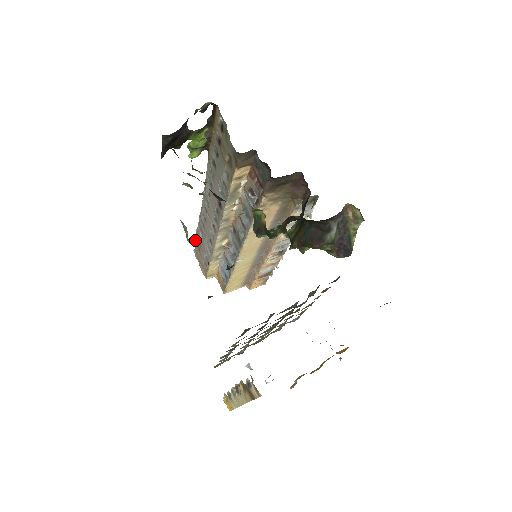
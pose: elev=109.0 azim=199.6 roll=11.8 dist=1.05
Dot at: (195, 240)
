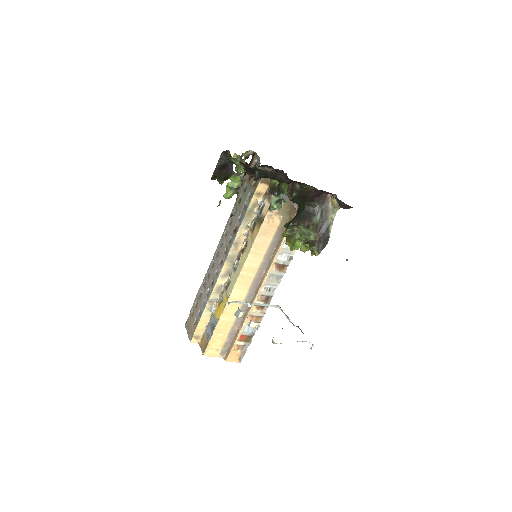
Dot at: (192, 307)
